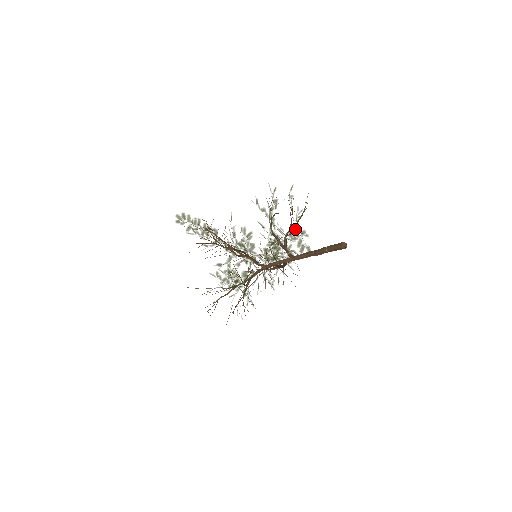
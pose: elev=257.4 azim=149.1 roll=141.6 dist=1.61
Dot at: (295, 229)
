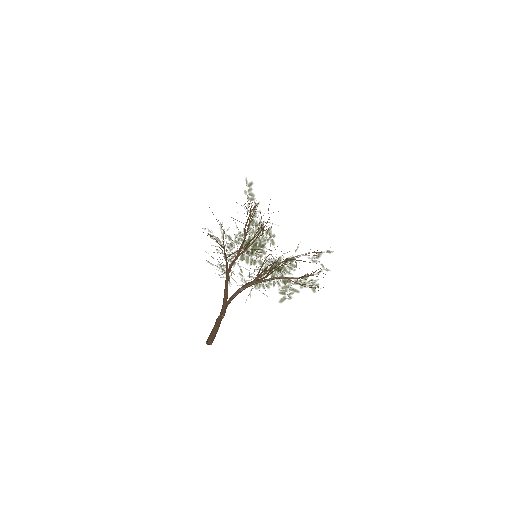
Dot at: (293, 283)
